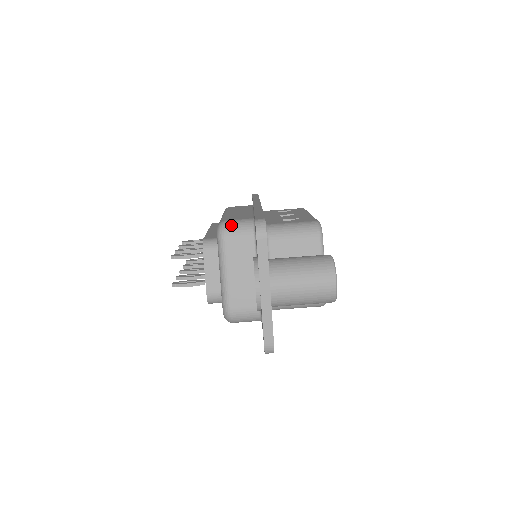
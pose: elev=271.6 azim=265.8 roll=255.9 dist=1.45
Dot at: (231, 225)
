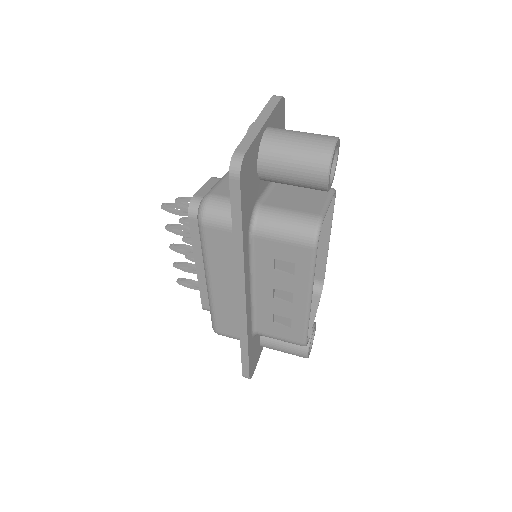
Dot at: occluded
